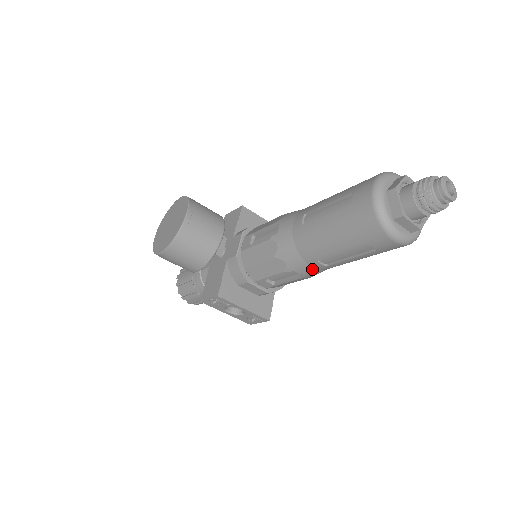
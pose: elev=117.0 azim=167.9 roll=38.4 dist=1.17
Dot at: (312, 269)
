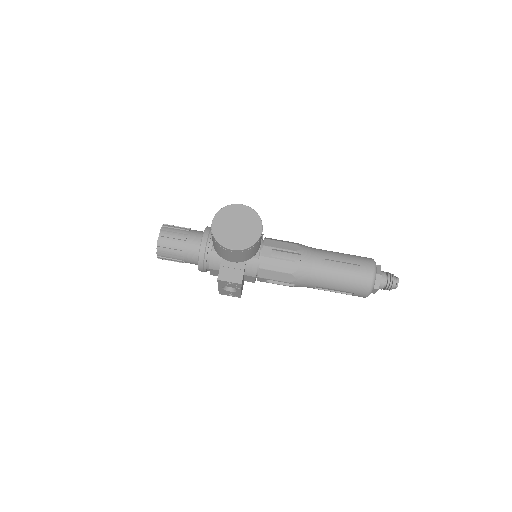
Dot at: occluded
